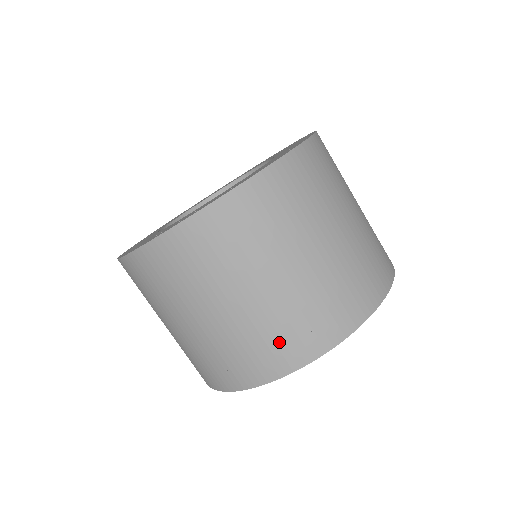
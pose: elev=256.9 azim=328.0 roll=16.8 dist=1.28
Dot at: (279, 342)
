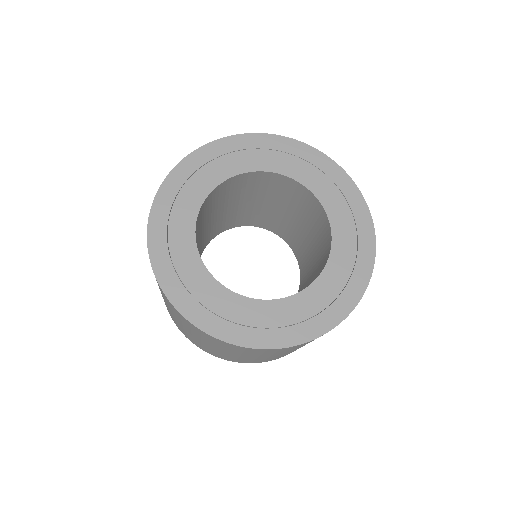
Dot at: occluded
